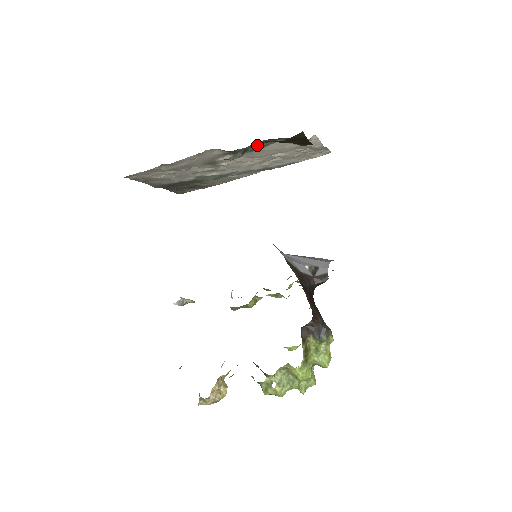
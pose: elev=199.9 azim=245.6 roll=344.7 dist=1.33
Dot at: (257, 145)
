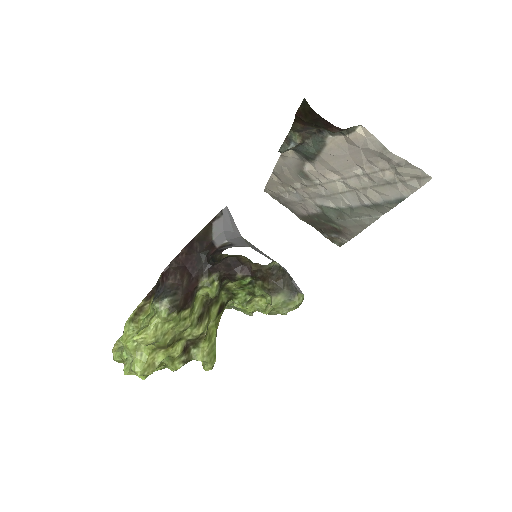
Dot at: (314, 142)
